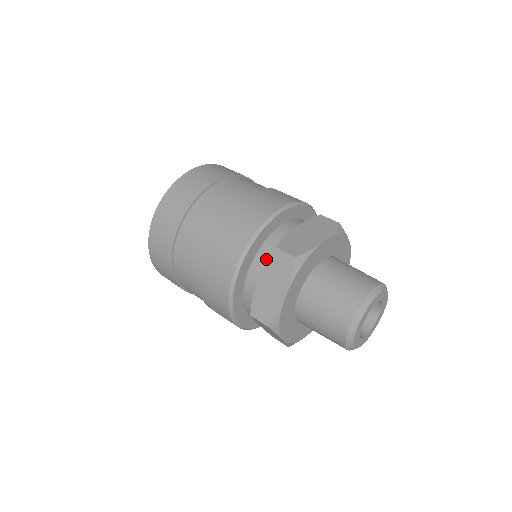
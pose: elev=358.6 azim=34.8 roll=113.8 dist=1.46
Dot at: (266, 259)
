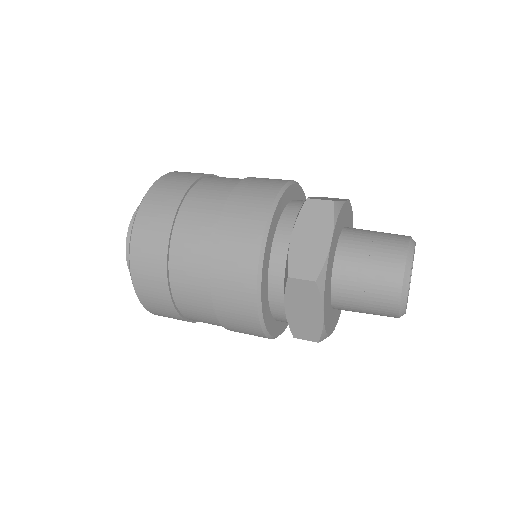
Dot at: (294, 218)
